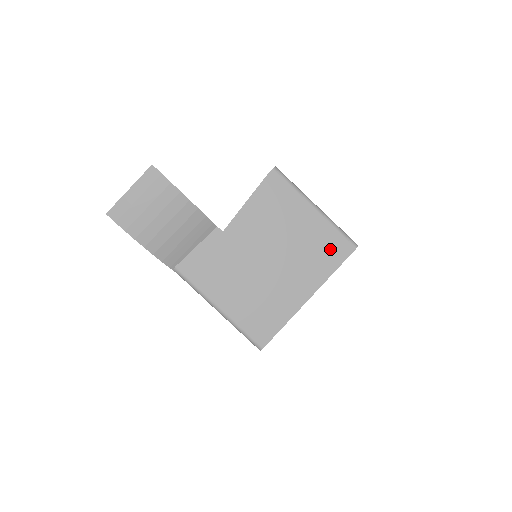
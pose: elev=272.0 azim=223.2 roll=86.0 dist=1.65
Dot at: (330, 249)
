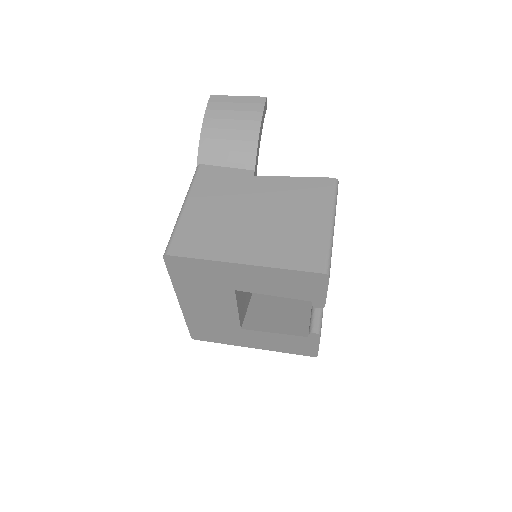
Dot at: (305, 253)
